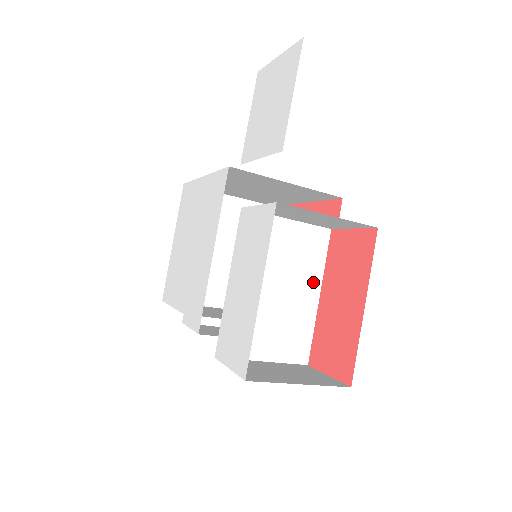
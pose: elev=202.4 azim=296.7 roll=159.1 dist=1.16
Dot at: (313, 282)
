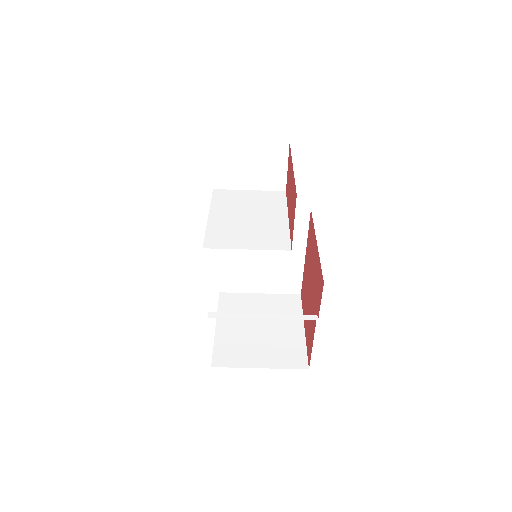
Dot at: (280, 212)
